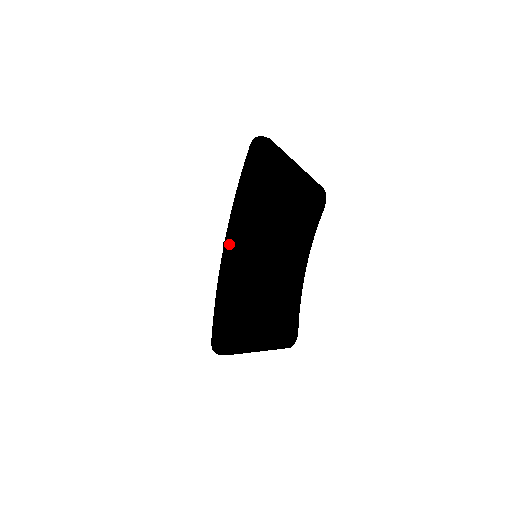
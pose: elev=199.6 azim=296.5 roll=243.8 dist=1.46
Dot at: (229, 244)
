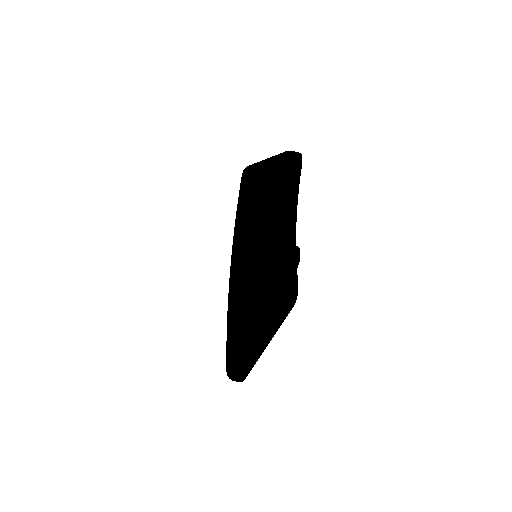
Dot at: (233, 266)
